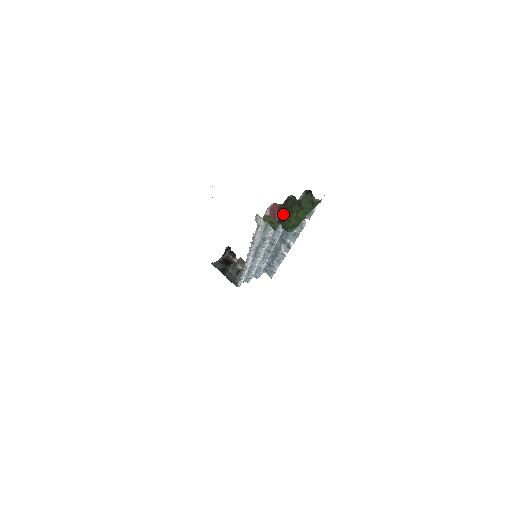
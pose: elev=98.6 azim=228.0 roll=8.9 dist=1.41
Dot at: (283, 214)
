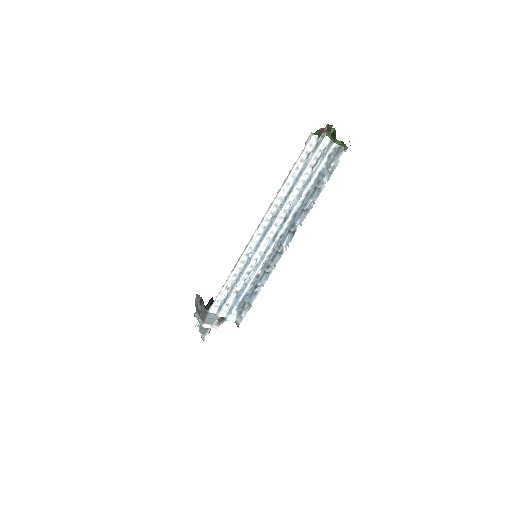
Dot at: occluded
